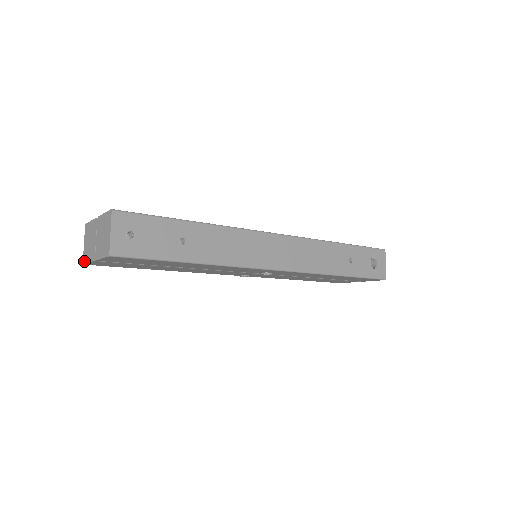
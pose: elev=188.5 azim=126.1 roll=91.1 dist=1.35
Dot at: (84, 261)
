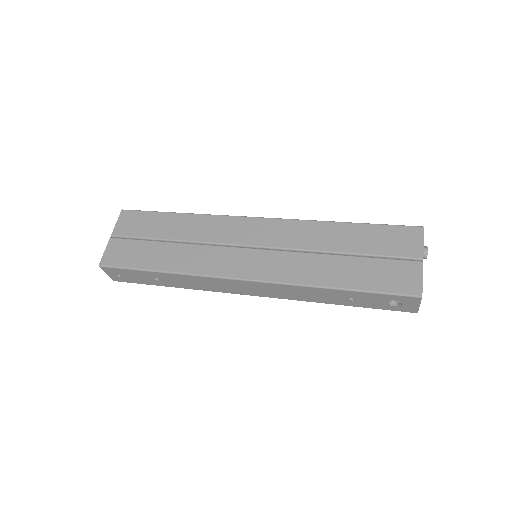
Dot at: occluded
